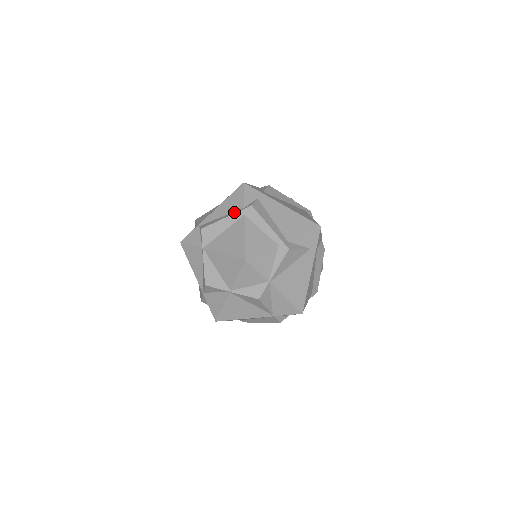
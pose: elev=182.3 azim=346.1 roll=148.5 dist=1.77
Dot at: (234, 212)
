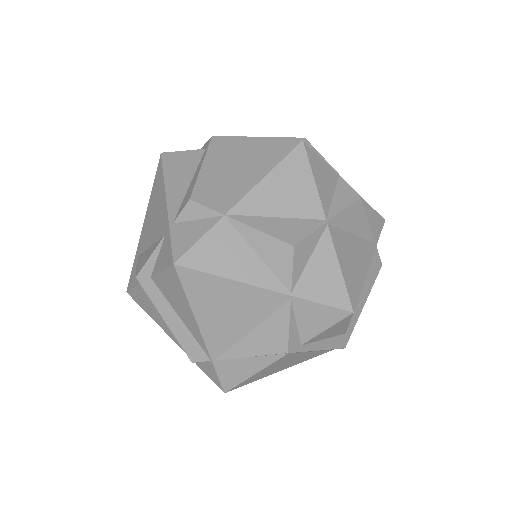
Dot at: (201, 159)
